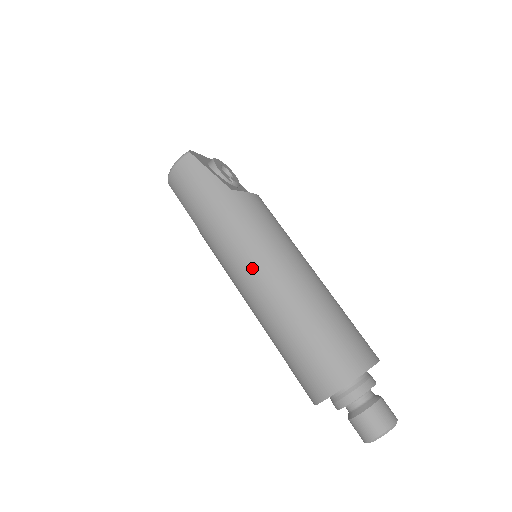
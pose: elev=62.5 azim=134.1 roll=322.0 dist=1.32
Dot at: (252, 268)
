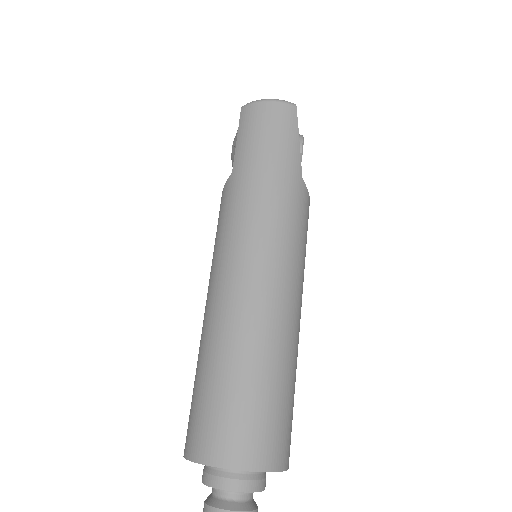
Dot at: (261, 265)
